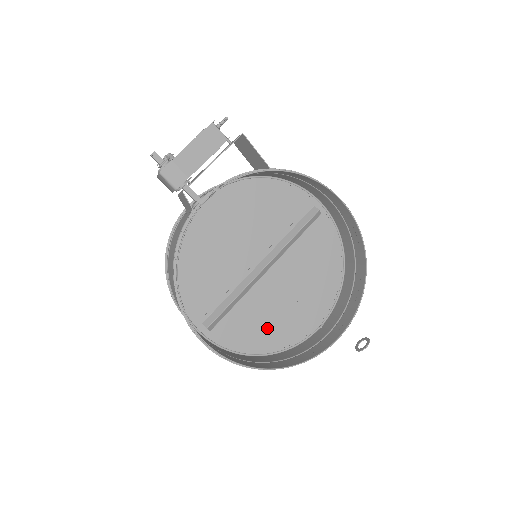
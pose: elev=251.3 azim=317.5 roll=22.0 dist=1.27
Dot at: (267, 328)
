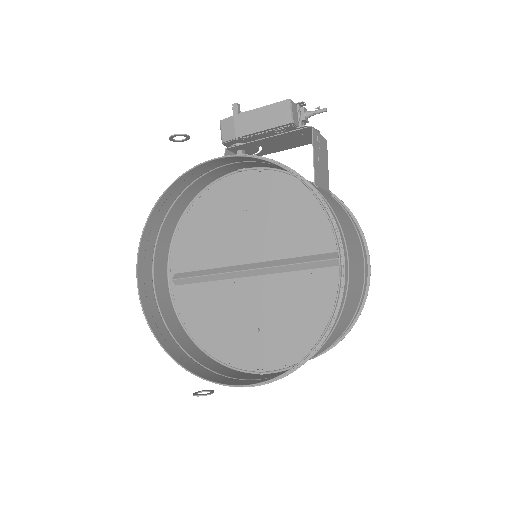
Dot at: (217, 326)
